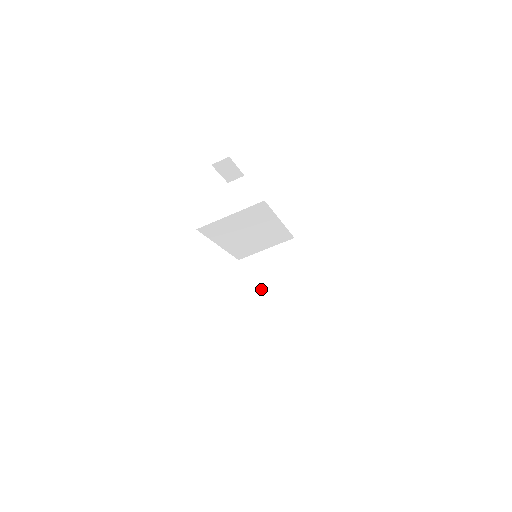
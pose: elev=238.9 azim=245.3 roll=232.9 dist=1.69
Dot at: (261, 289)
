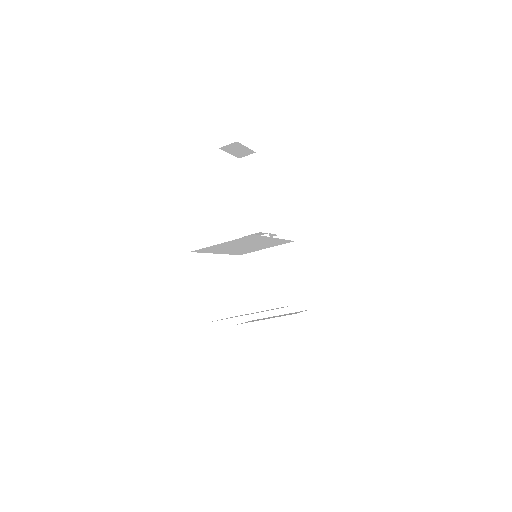
Dot at: (259, 288)
